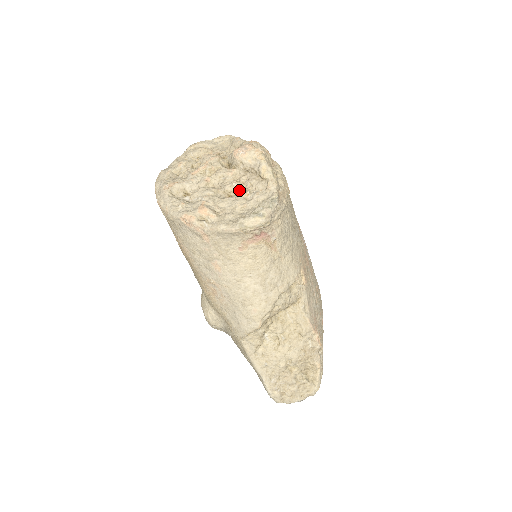
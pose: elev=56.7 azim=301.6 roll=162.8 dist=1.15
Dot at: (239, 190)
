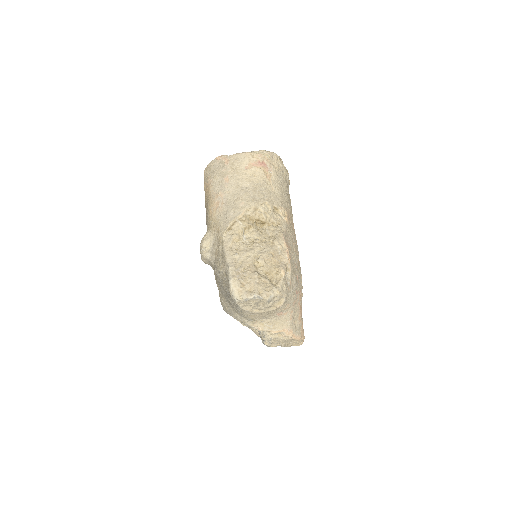
Dot at: occluded
